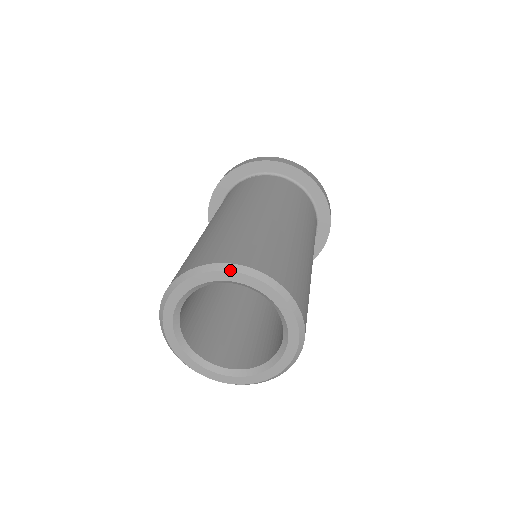
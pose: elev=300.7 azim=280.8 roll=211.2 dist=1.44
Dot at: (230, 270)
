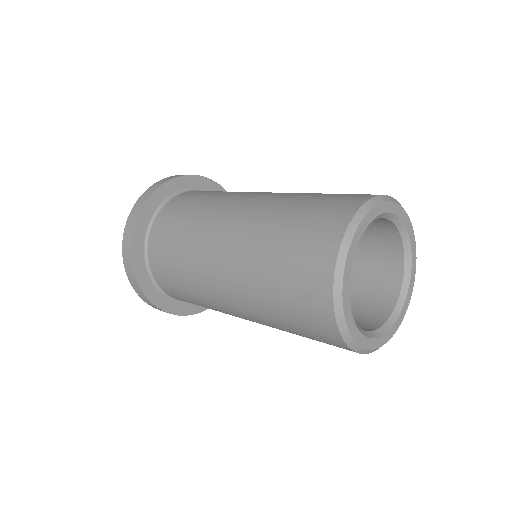
Dot at: (374, 205)
